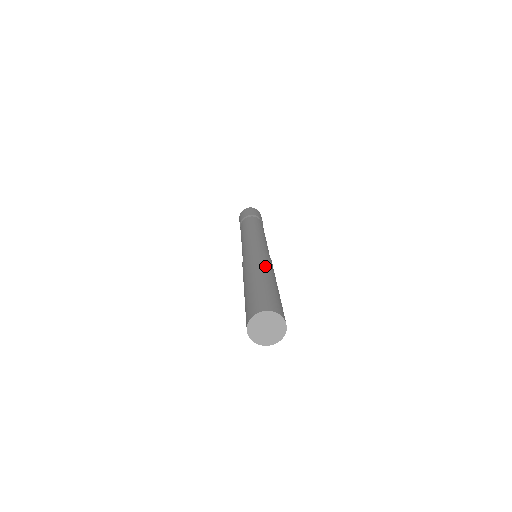
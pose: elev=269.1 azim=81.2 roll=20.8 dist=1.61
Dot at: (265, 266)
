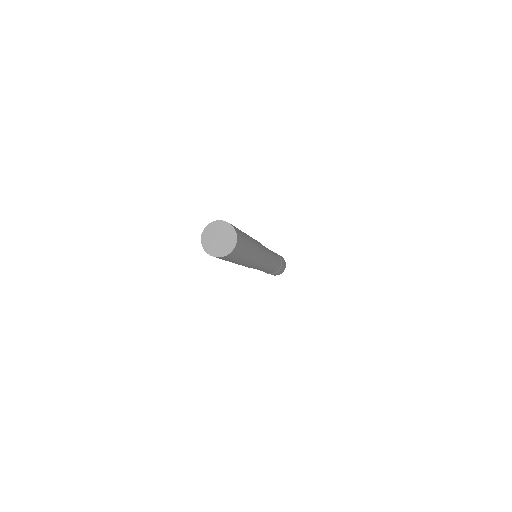
Dot at: occluded
